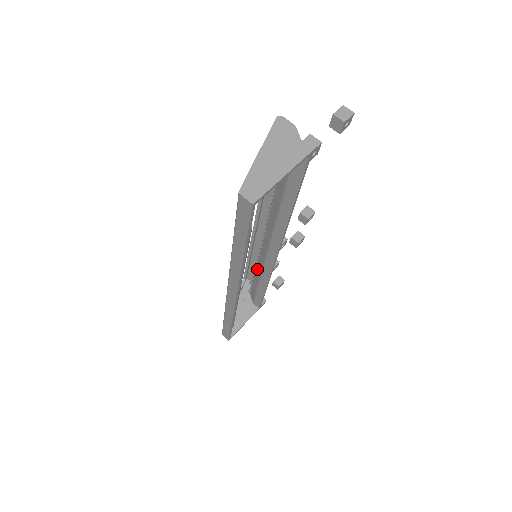
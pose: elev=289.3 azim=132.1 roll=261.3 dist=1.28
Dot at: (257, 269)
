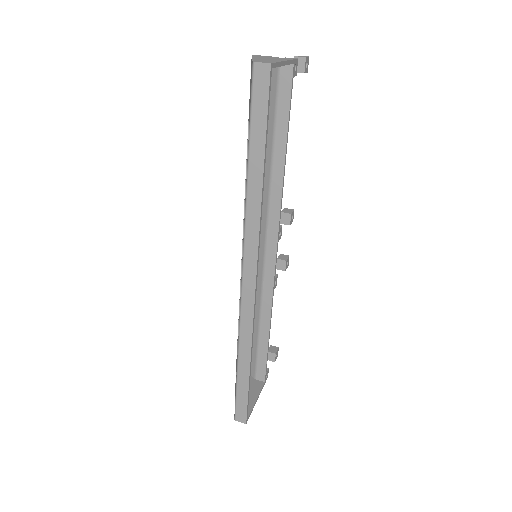
Dot at: occluded
